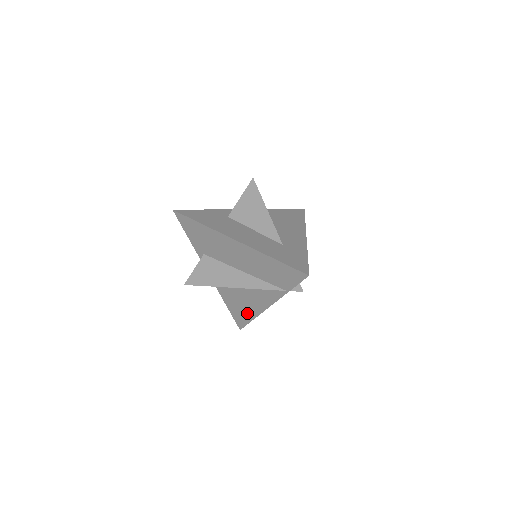
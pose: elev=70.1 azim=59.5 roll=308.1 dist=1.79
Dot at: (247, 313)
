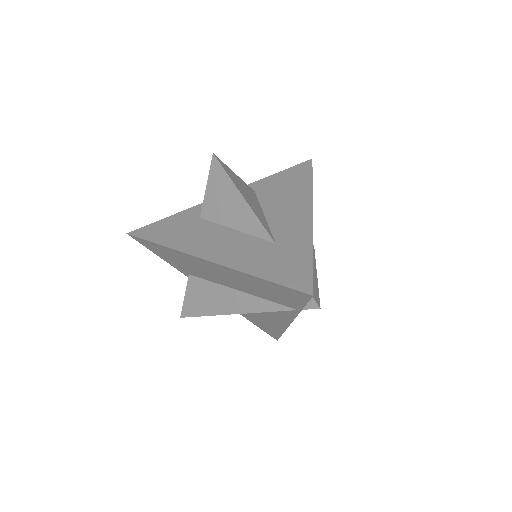
Dot at: (272, 327)
